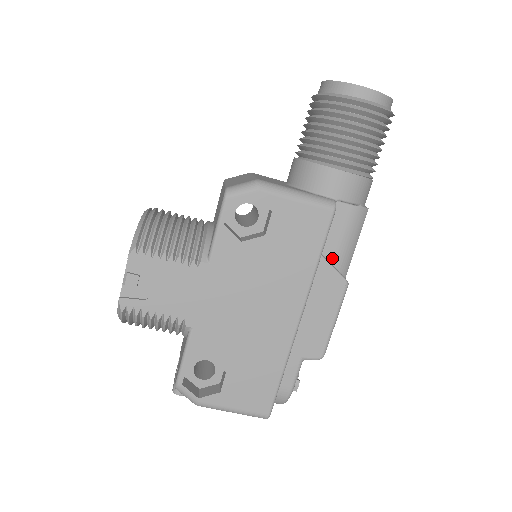
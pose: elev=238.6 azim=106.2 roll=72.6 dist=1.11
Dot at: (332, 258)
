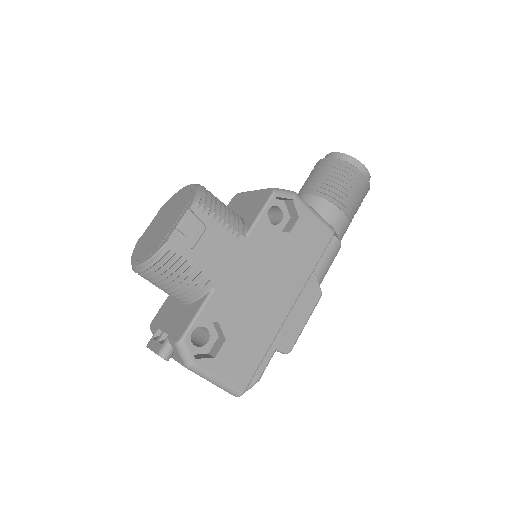
Dot at: (315, 272)
